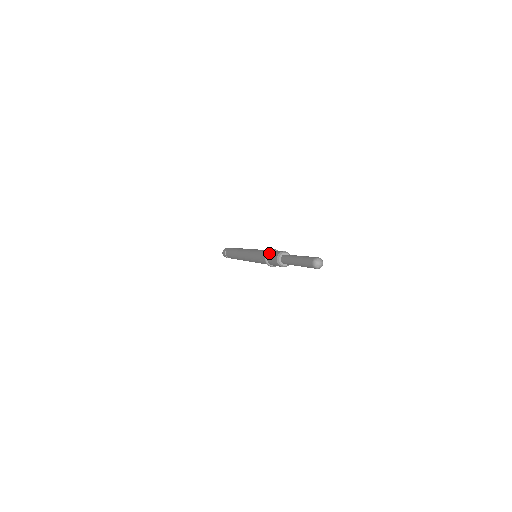
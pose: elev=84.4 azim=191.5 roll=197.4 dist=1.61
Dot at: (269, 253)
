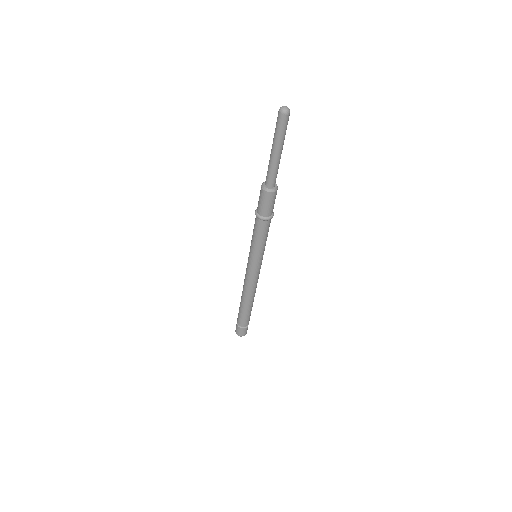
Dot at: (257, 208)
